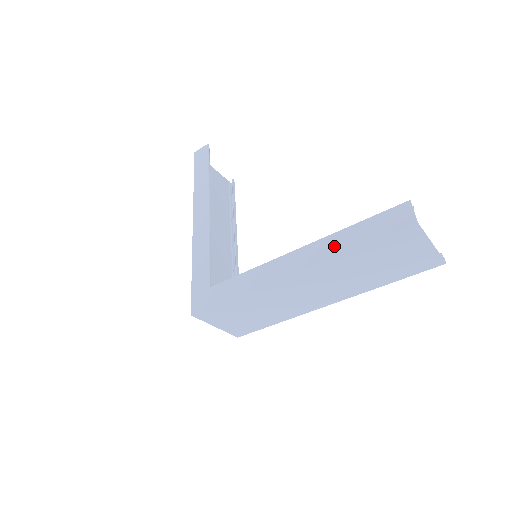
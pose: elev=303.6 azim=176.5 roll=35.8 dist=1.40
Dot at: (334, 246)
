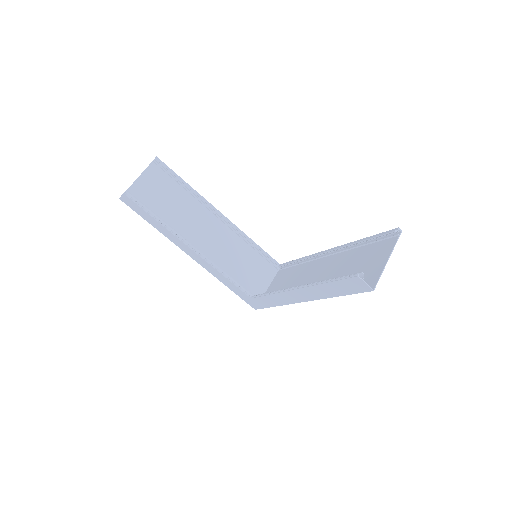
Dot at: (322, 293)
